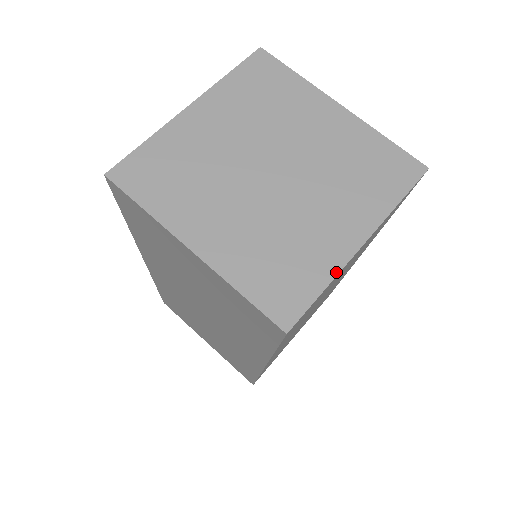
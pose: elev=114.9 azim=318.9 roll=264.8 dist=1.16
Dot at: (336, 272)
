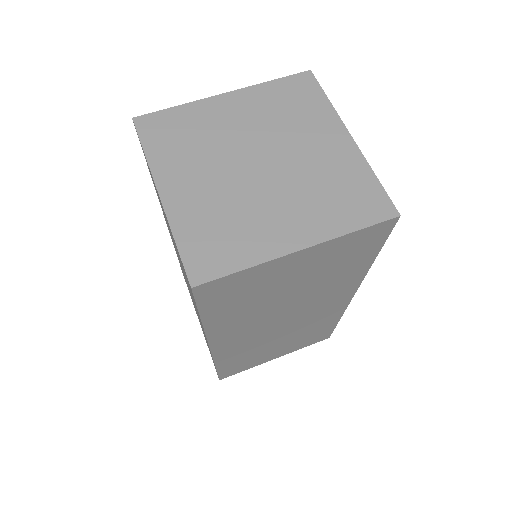
Dot at: (262, 261)
